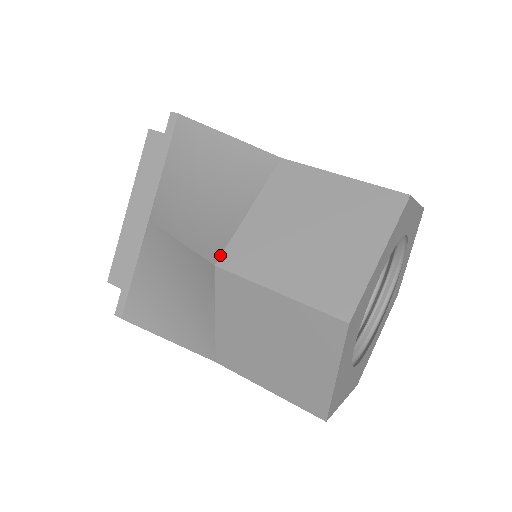
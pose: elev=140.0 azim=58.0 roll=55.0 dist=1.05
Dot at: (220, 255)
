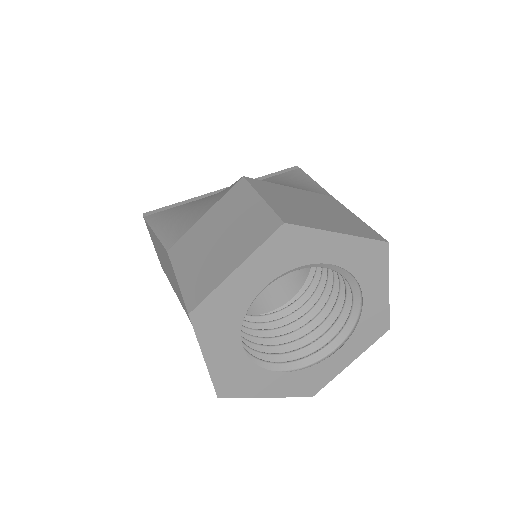
Dot at: (251, 178)
